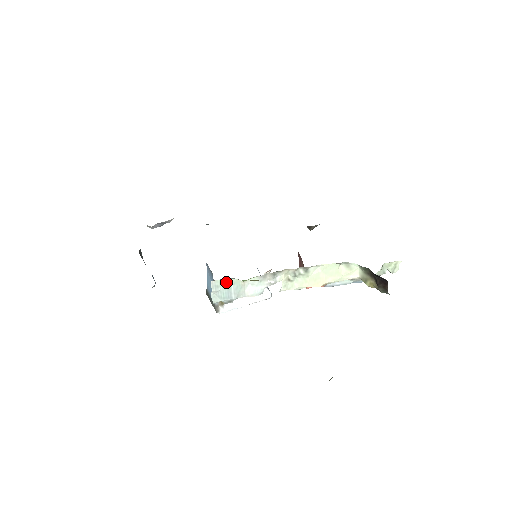
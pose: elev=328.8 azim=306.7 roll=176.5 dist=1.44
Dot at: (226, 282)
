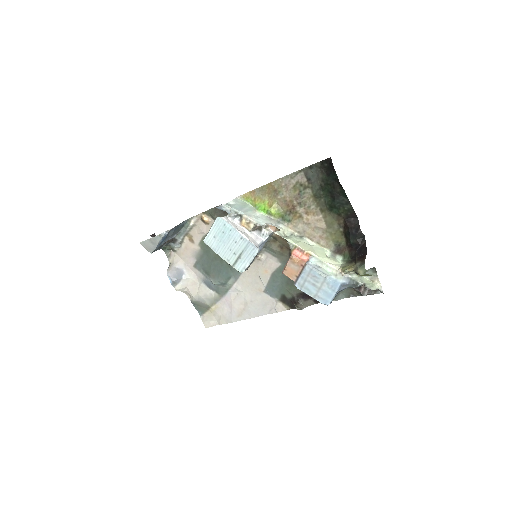
Dot at: (245, 204)
